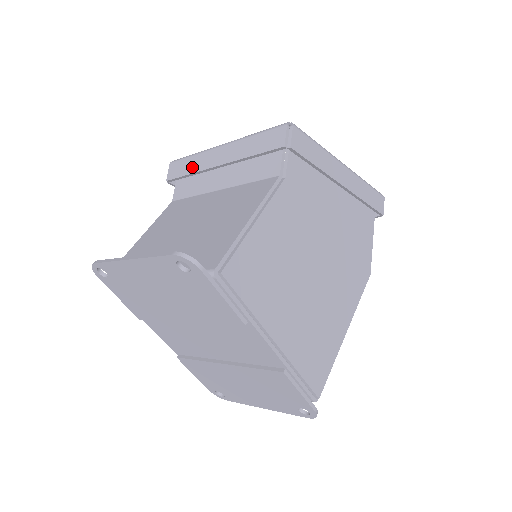
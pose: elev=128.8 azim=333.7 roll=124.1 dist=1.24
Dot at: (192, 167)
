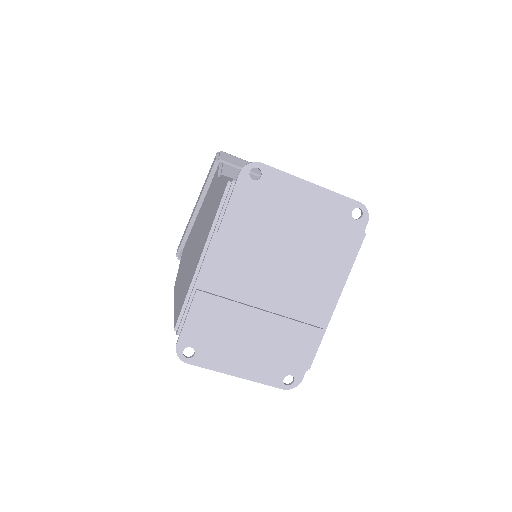
Dot at: occluded
